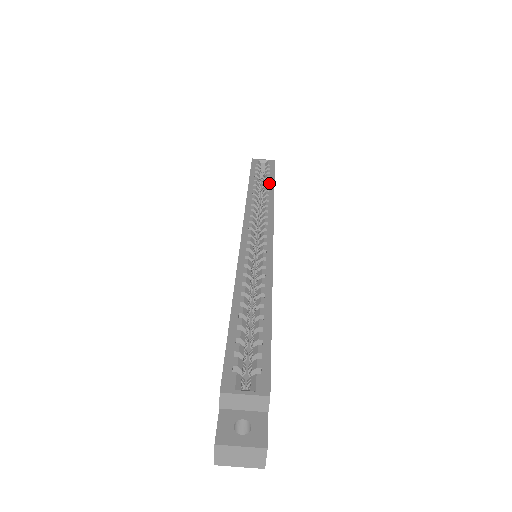
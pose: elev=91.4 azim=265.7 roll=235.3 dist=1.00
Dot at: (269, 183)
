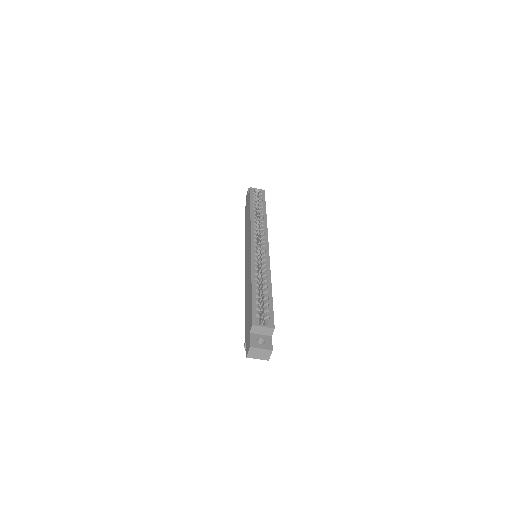
Dot at: (263, 208)
